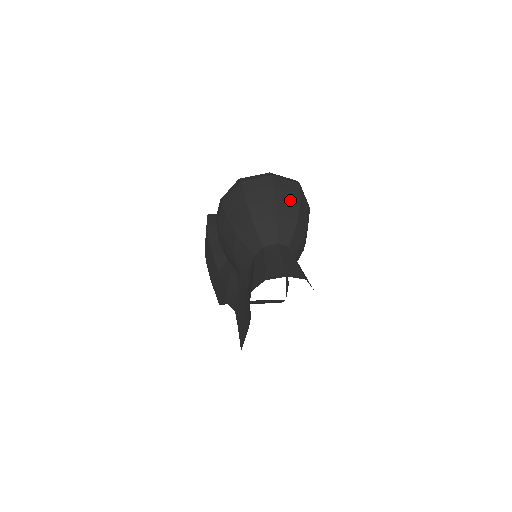
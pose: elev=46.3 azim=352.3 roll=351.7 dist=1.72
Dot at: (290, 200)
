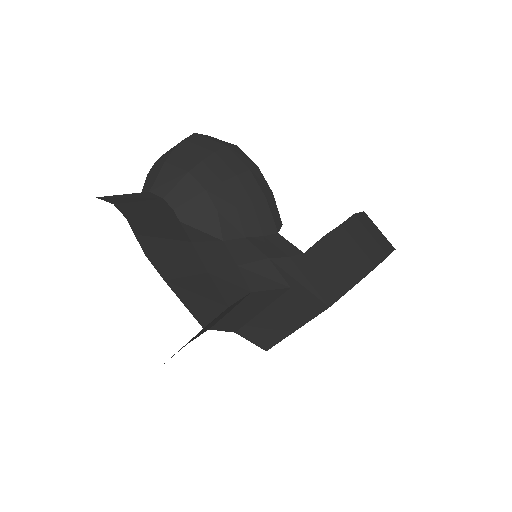
Dot at: occluded
